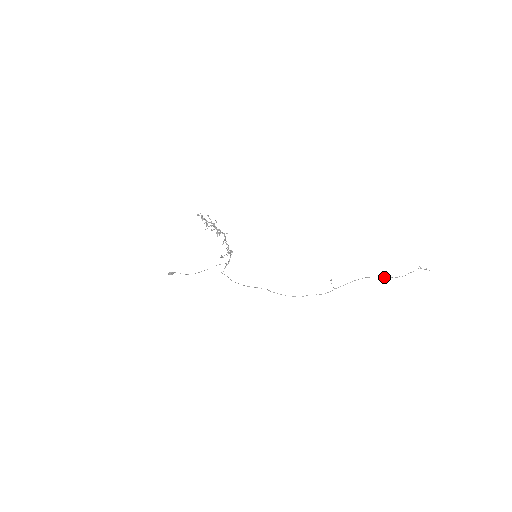
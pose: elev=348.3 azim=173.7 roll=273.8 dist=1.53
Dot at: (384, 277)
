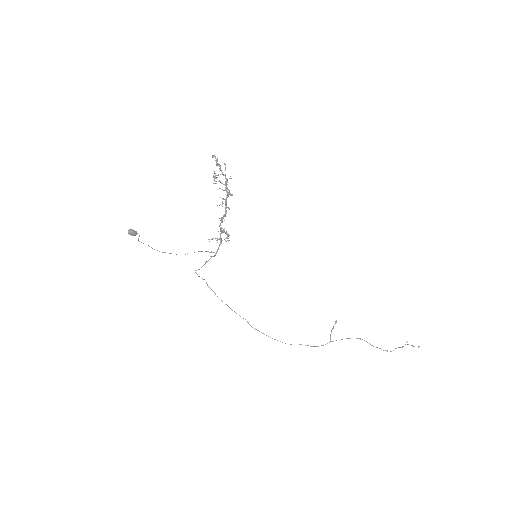
Dot at: occluded
